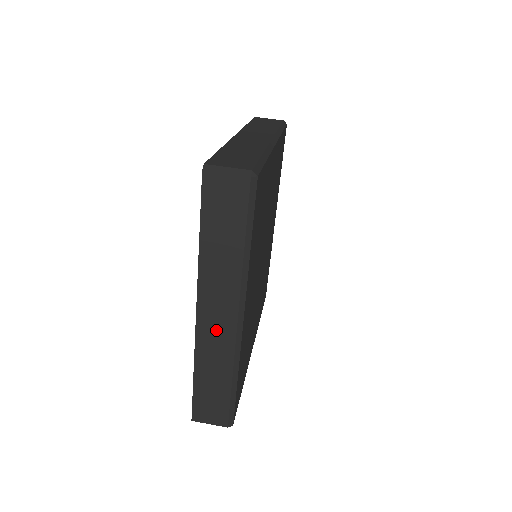
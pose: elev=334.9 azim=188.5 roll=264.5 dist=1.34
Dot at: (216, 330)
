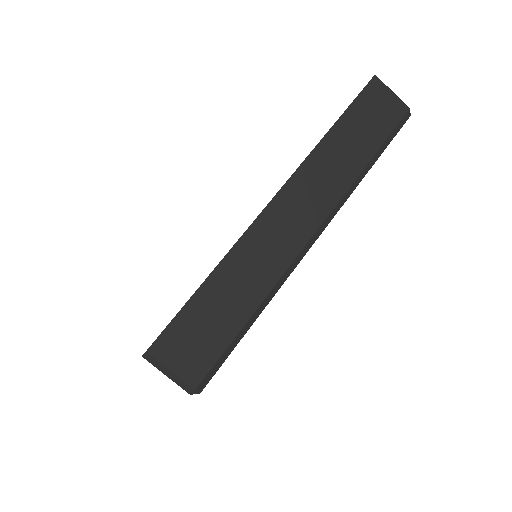
Dot at: occluded
